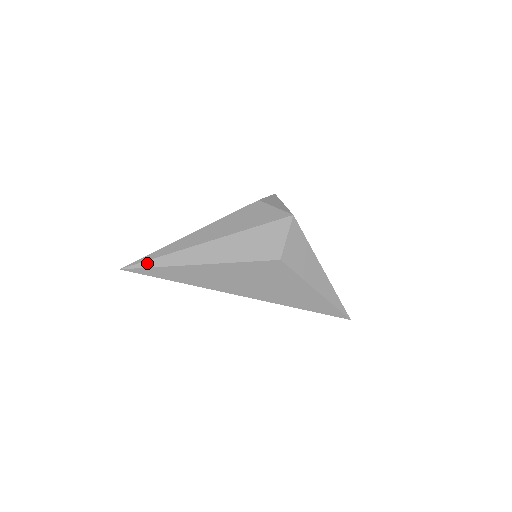
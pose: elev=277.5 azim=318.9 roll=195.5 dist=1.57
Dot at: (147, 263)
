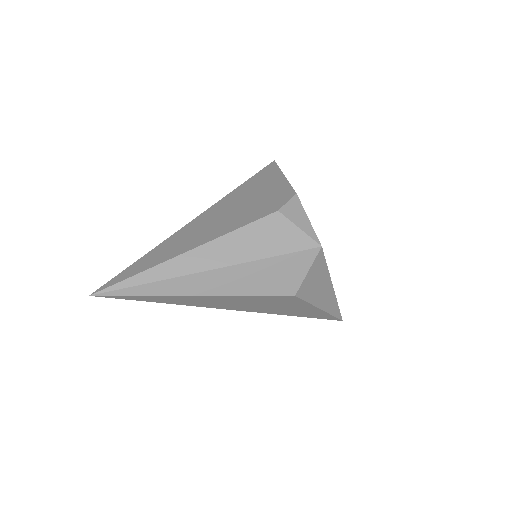
Dot at: (128, 290)
